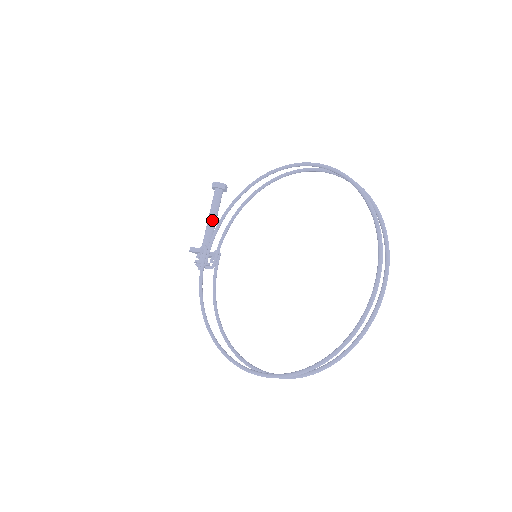
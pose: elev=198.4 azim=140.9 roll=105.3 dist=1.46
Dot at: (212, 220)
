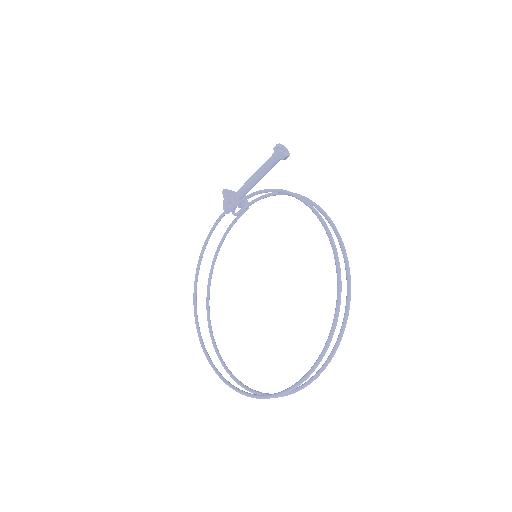
Dot at: (255, 179)
